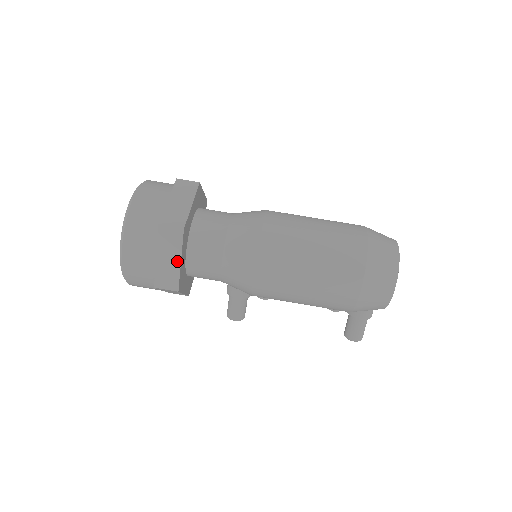
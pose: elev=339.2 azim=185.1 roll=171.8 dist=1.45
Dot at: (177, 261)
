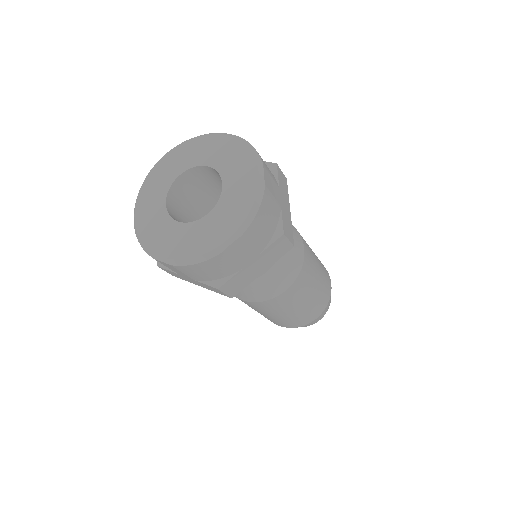
Dot at: (199, 285)
